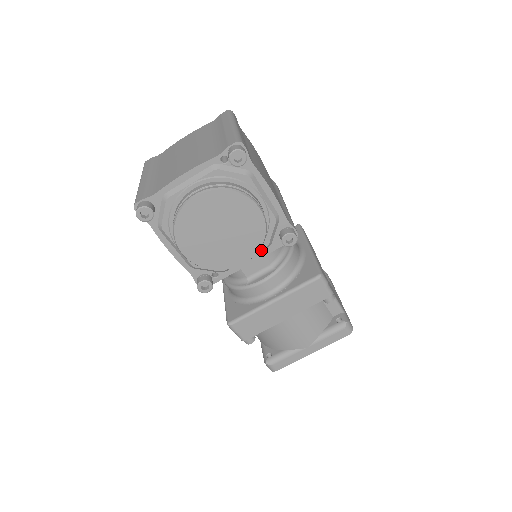
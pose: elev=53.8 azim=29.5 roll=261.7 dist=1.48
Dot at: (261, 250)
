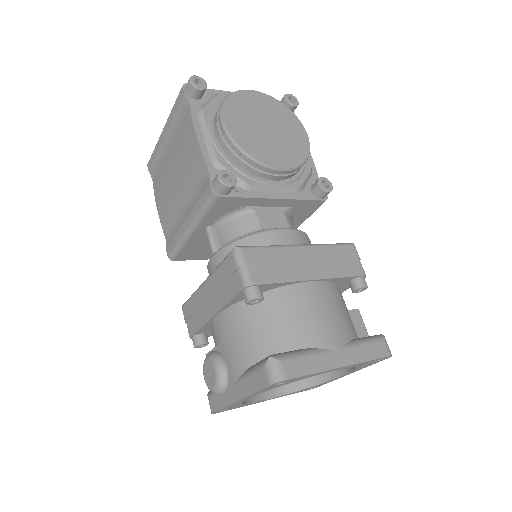
Dot at: (292, 188)
